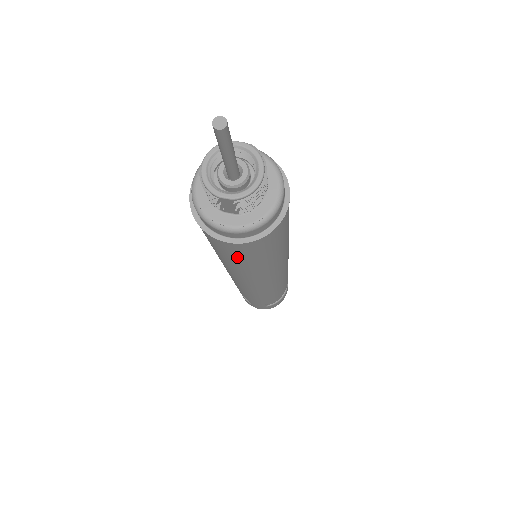
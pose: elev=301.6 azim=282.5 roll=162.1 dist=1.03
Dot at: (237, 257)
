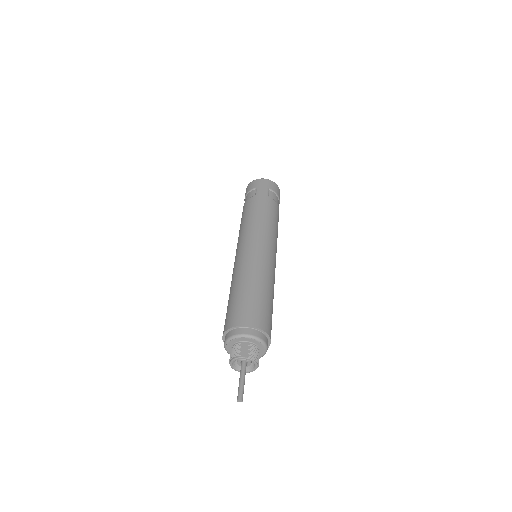
Dot at: occluded
